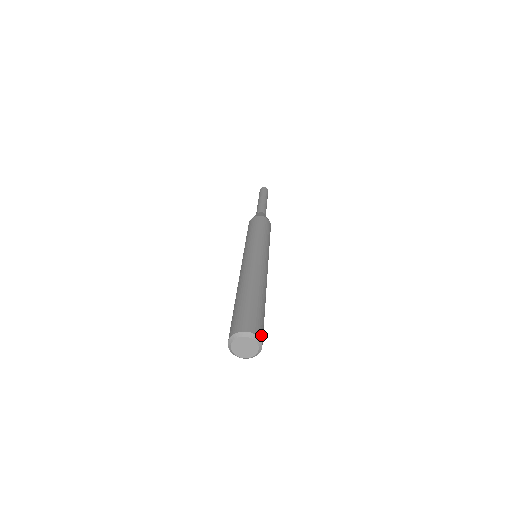
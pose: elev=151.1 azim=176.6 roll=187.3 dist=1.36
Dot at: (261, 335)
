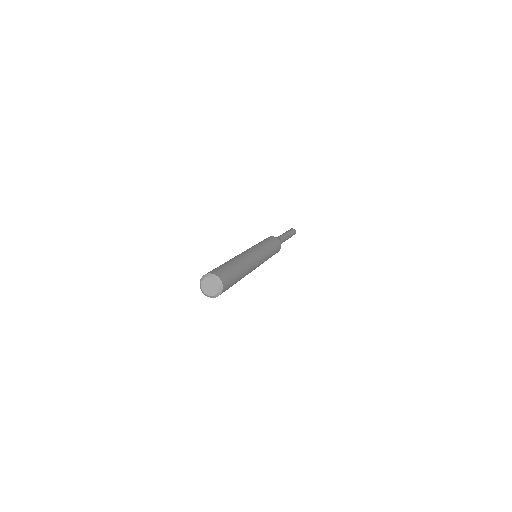
Dot at: (222, 277)
